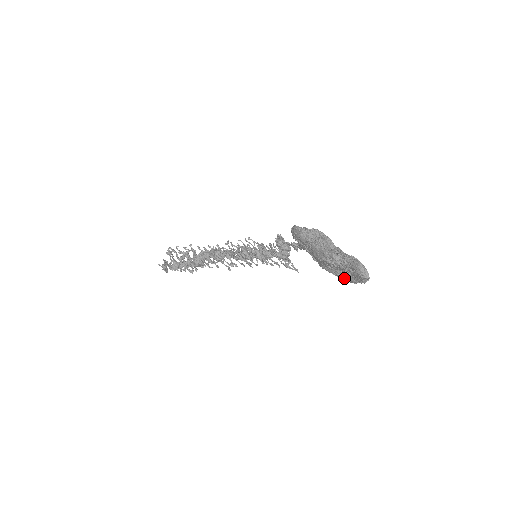
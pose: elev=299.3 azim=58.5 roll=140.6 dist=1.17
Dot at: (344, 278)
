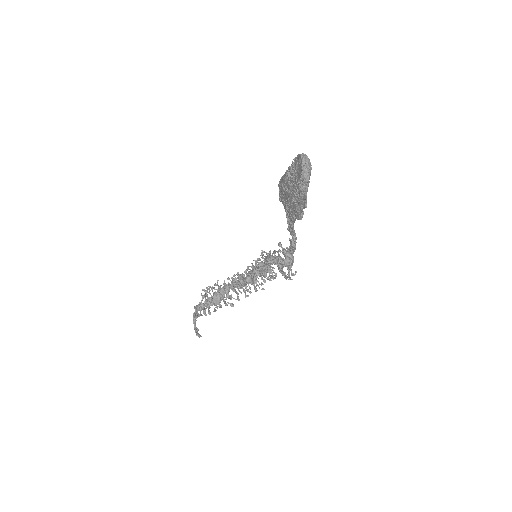
Dot at: (295, 191)
